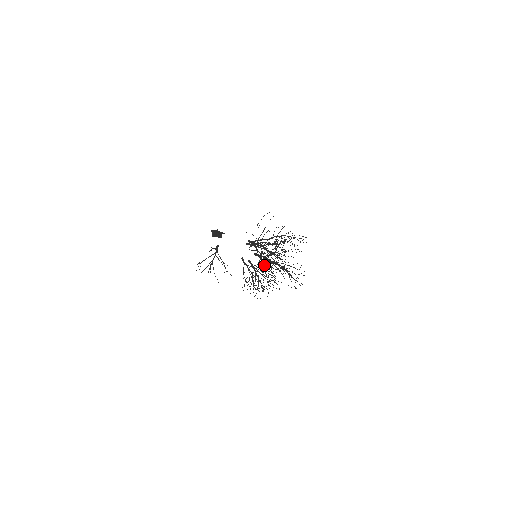
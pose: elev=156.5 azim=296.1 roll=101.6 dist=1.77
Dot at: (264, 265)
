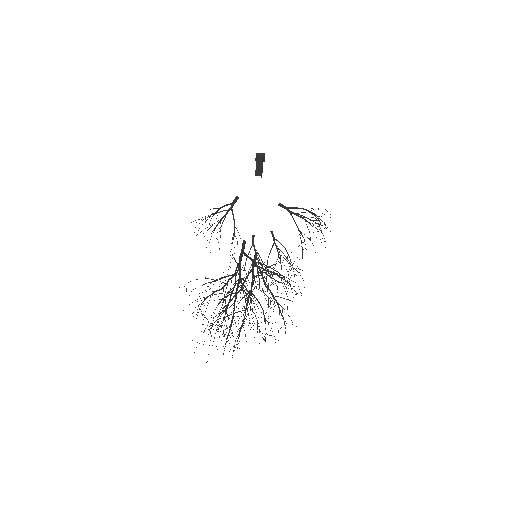
Dot at: (225, 309)
